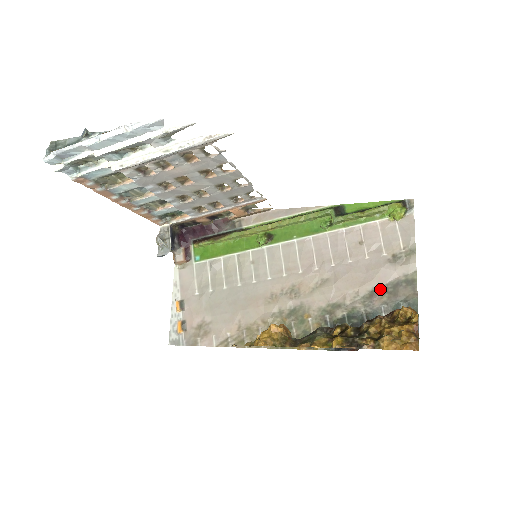
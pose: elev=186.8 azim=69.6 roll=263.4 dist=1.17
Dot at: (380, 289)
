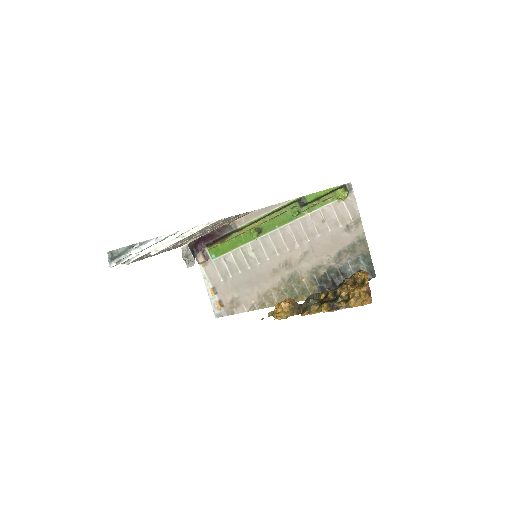
Dot at: (344, 250)
